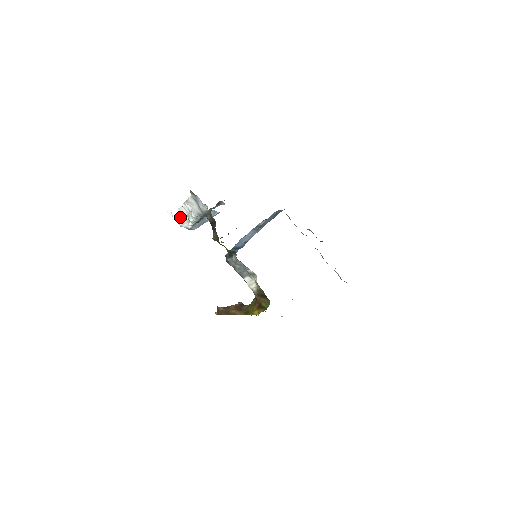
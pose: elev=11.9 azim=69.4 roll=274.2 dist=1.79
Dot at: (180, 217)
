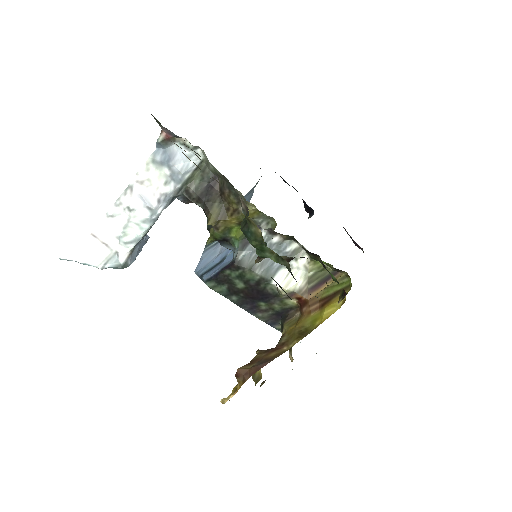
Dot at: (96, 252)
